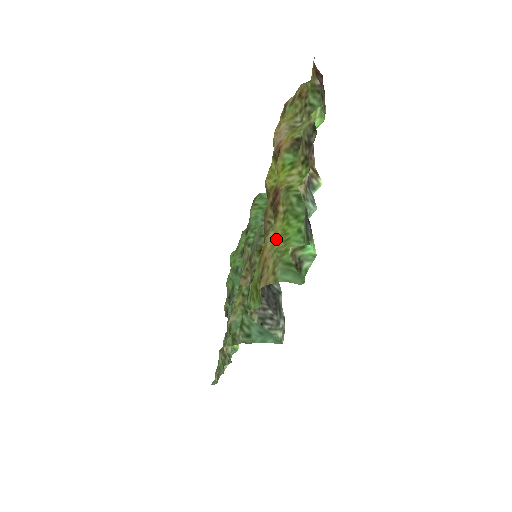
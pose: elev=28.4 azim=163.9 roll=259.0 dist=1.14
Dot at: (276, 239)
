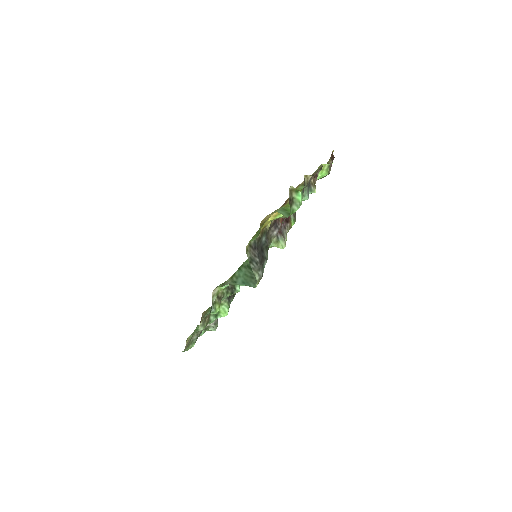
Dot at: occluded
